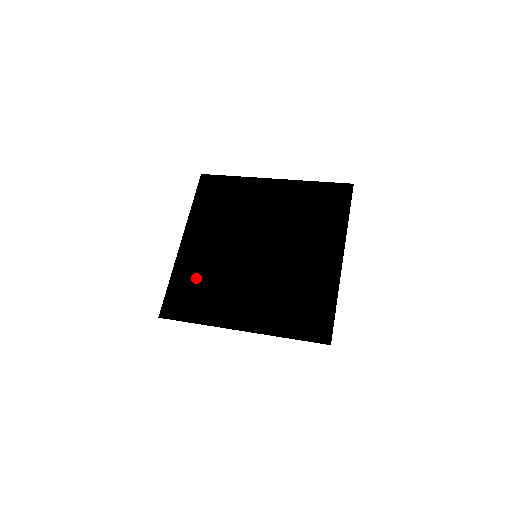
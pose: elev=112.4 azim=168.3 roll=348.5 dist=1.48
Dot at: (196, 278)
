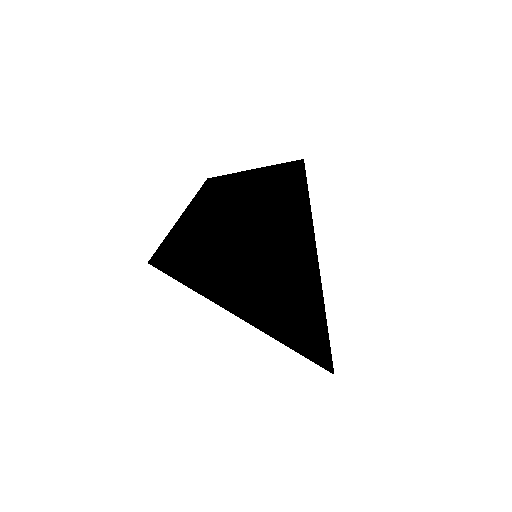
Dot at: occluded
